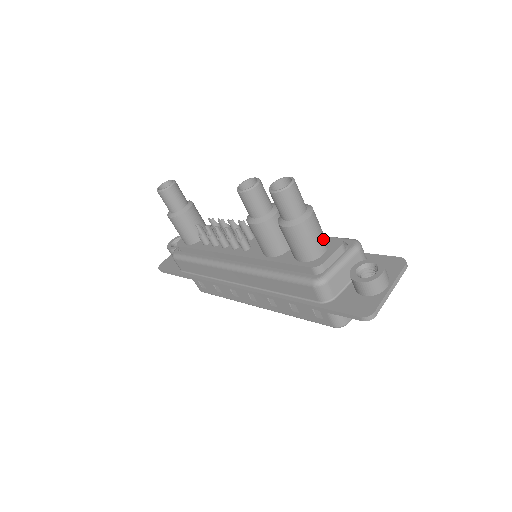
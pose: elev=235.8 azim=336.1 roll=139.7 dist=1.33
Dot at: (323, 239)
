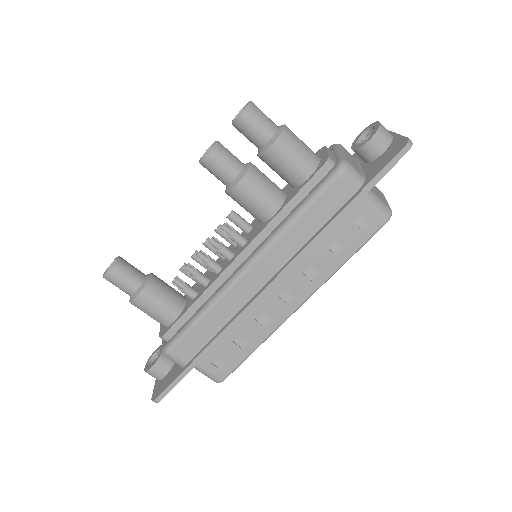
Dot at: occluded
